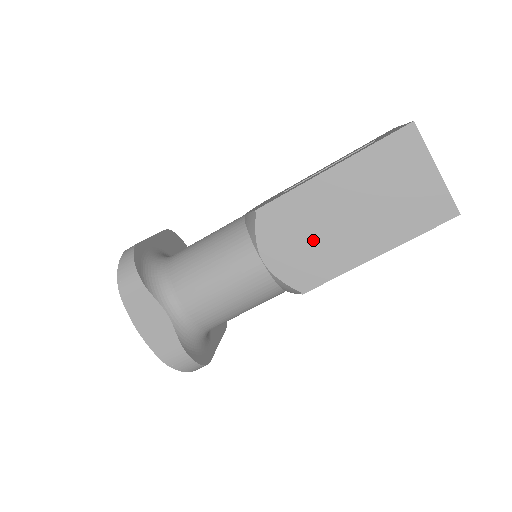
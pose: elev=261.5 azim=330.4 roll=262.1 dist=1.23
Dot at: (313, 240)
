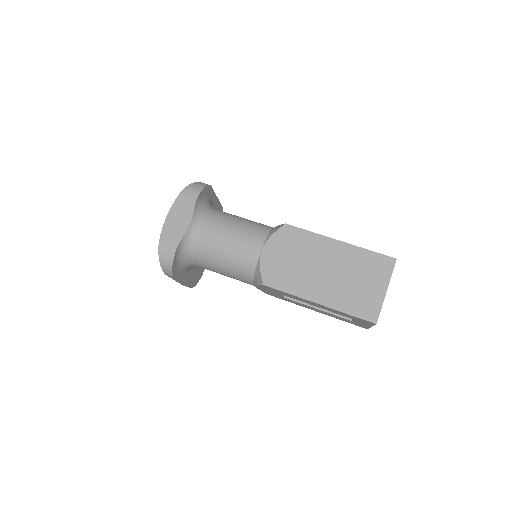
Dot at: (296, 264)
